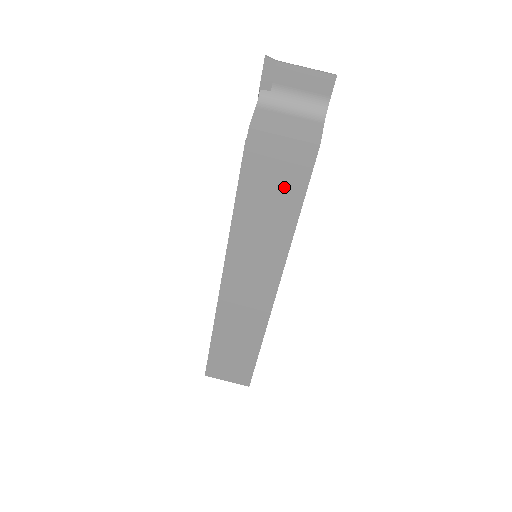
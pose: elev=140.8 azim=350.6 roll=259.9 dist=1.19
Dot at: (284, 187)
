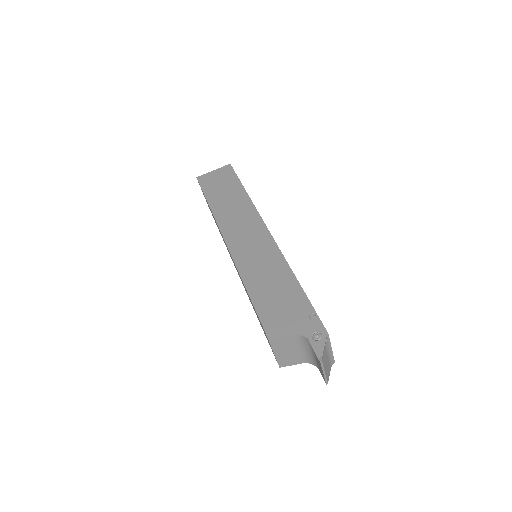
Dot at: occluded
